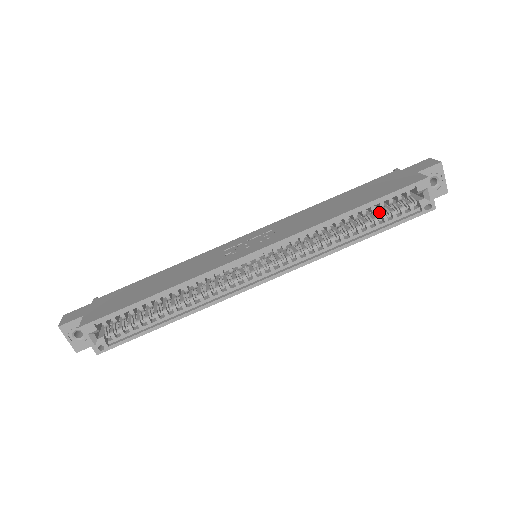
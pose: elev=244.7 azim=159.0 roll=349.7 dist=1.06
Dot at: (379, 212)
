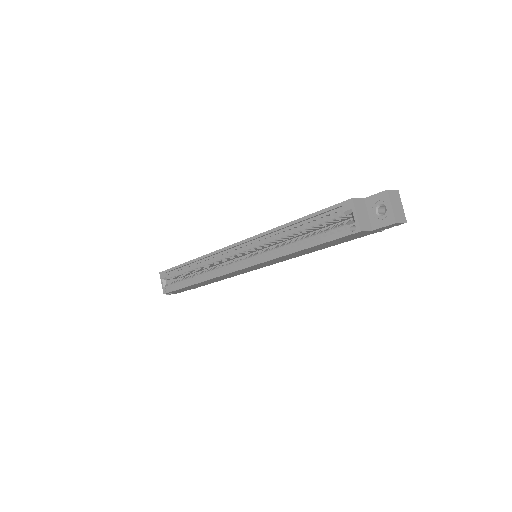
Dot at: occluded
